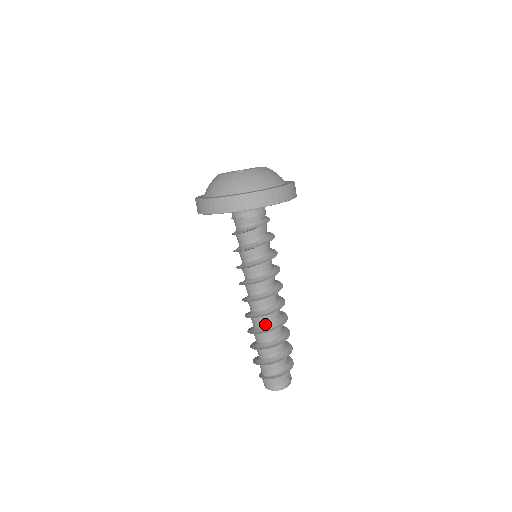
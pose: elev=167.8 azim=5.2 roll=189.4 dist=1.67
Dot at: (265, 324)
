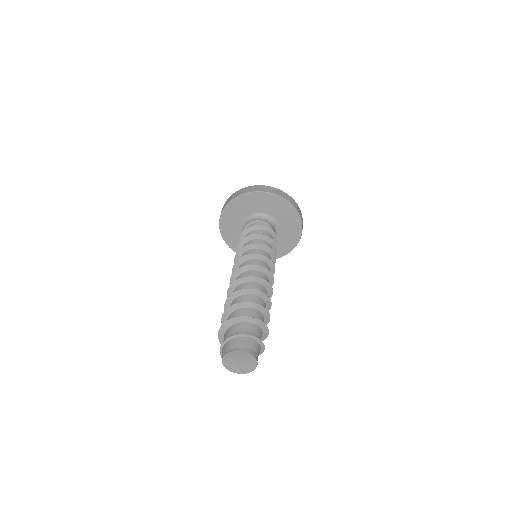
Dot at: occluded
